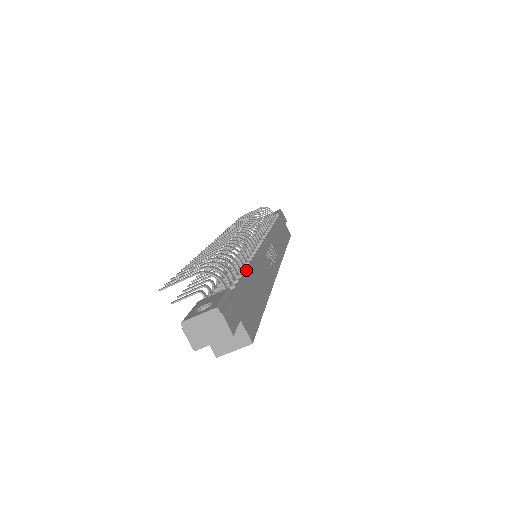
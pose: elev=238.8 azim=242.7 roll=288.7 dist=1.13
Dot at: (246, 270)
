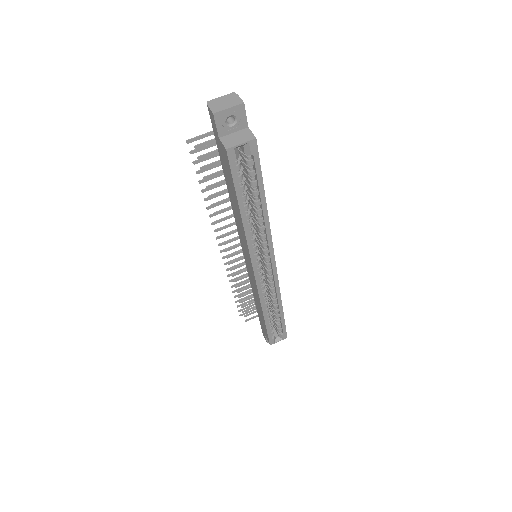
Dot at: occluded
